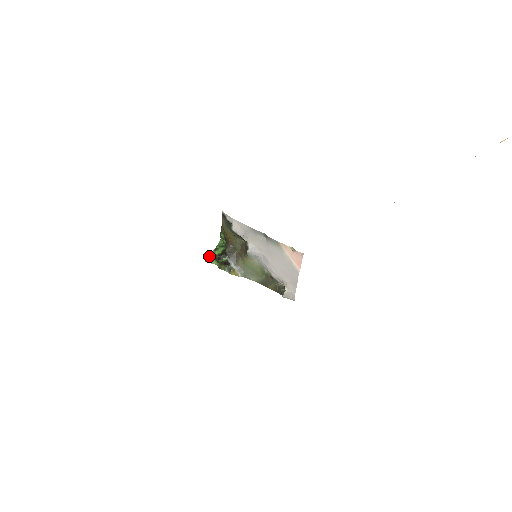
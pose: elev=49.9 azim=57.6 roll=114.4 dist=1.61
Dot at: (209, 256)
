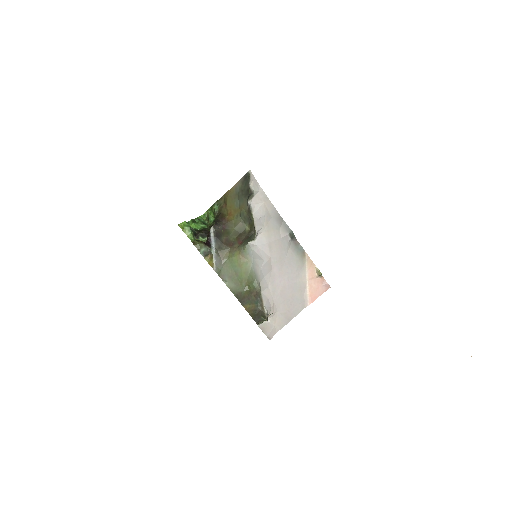
Dot at: occluded
